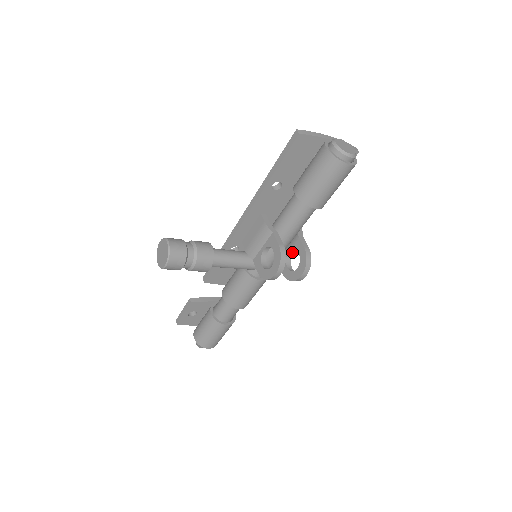
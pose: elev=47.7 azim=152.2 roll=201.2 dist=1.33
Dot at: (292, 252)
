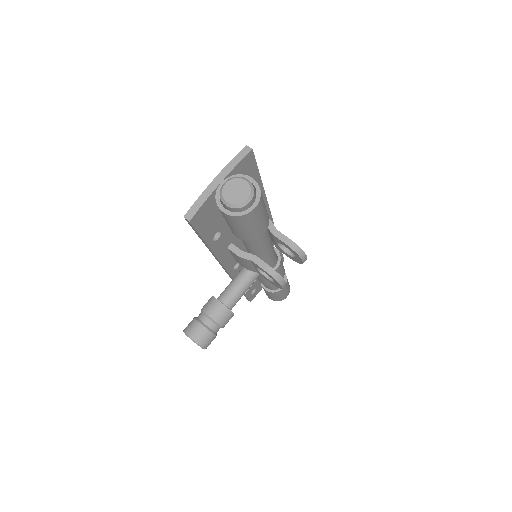
Dot at: occluded
